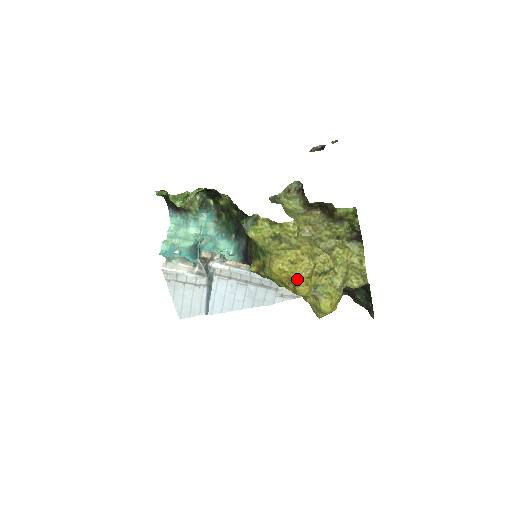
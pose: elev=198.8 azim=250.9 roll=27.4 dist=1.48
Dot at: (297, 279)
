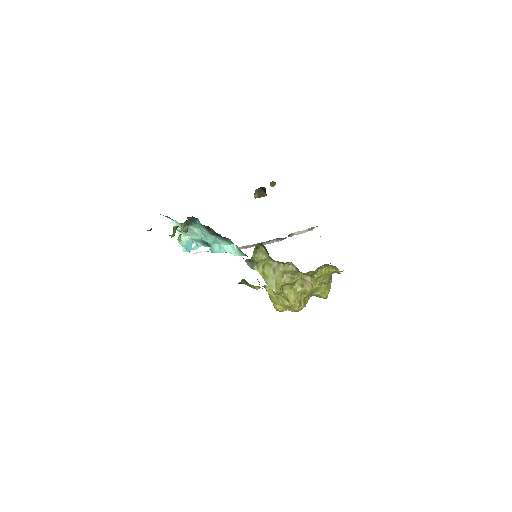
Dot at: (296, 311)
